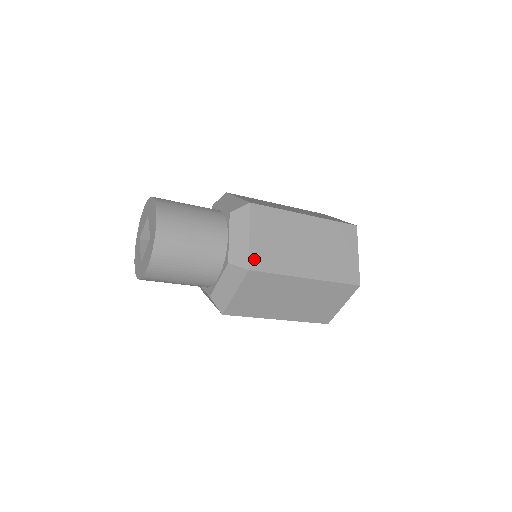
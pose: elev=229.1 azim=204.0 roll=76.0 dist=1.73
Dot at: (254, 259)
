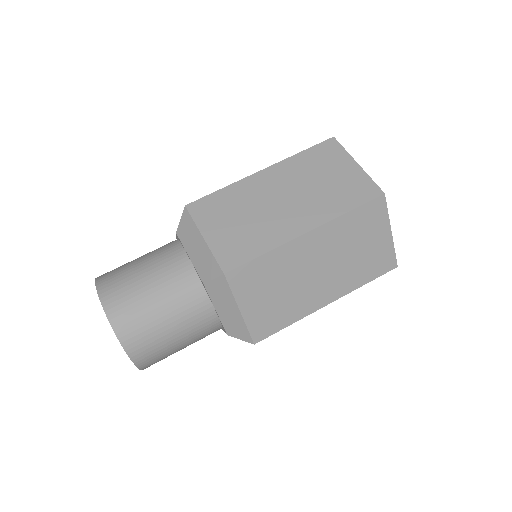
Dot at: (224, 258)
